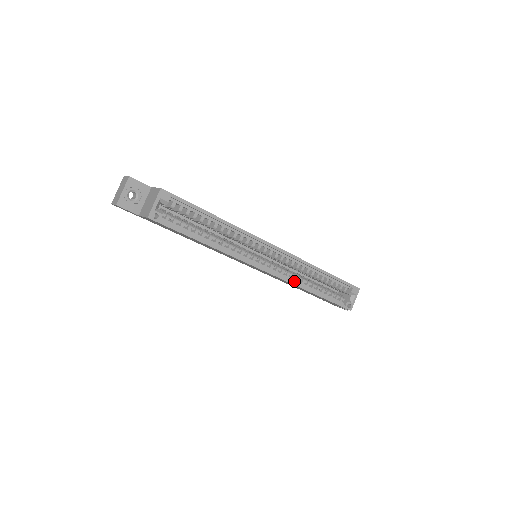
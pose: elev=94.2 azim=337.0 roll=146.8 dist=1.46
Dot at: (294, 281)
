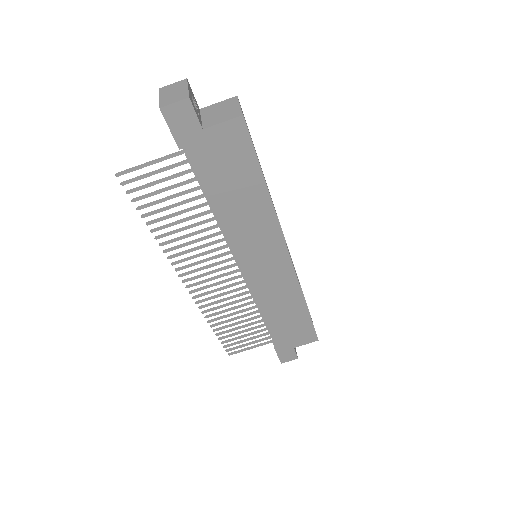
Dot at: (296, 284)
